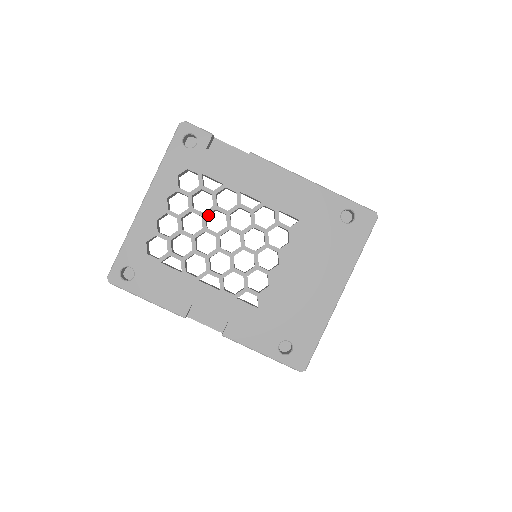
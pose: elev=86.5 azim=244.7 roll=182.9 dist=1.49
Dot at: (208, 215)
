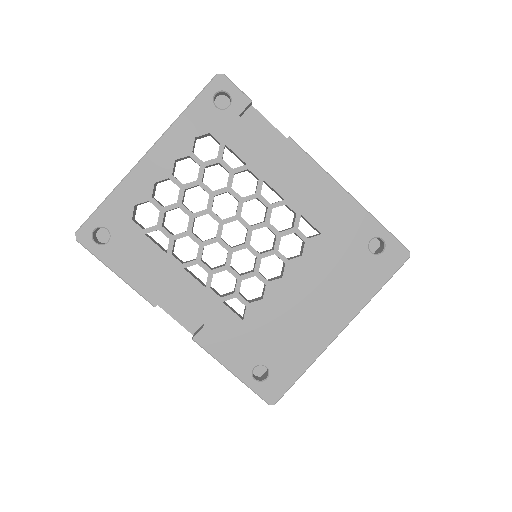
Dot at: (217, 195)
